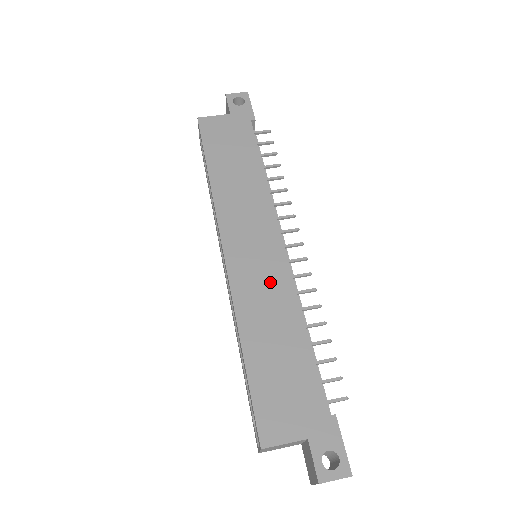
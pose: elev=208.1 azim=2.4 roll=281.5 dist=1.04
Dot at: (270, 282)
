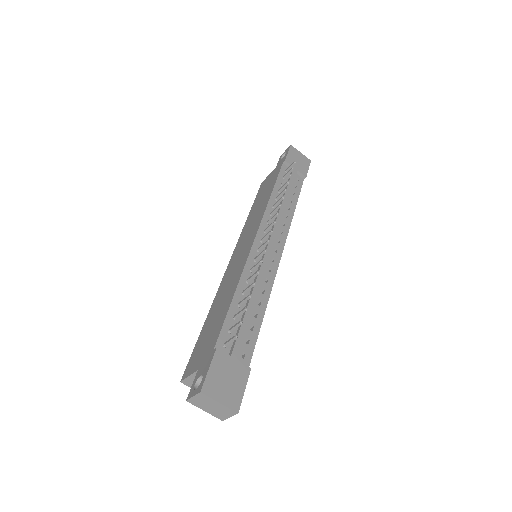
Dot at: (237, 268)
